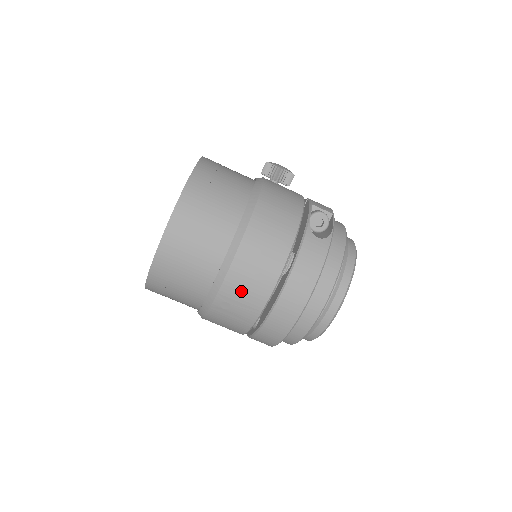
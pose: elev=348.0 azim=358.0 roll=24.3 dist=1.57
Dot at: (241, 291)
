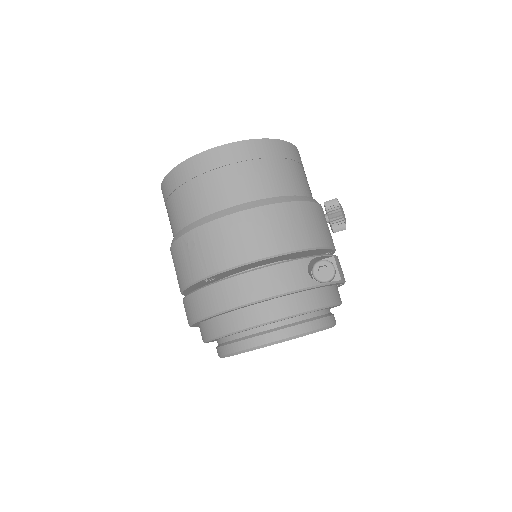
Dot at: (212, 243)
